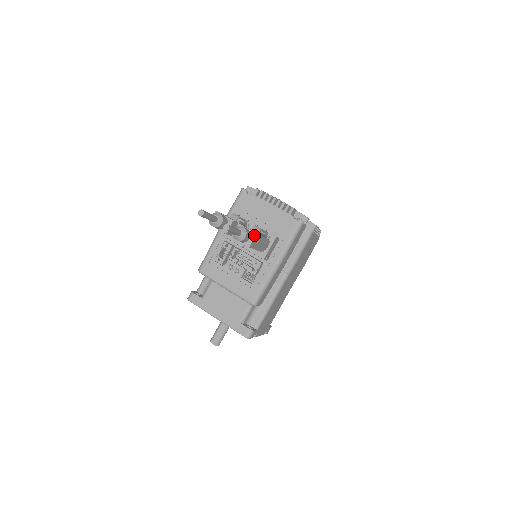
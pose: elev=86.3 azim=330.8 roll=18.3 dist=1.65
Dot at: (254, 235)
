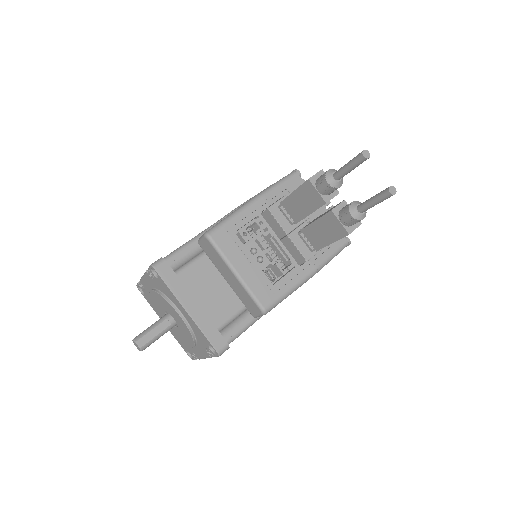
Dot at: (359, 223)
